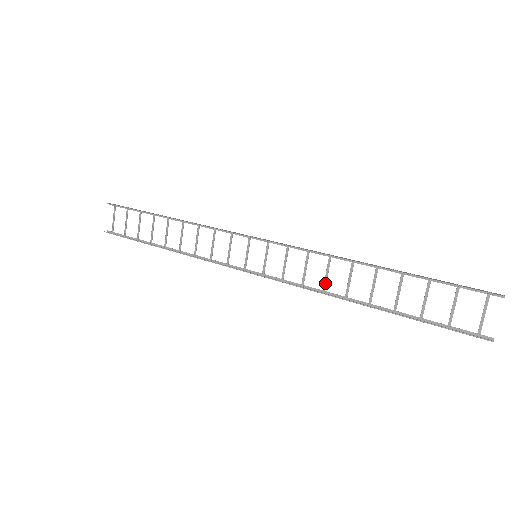
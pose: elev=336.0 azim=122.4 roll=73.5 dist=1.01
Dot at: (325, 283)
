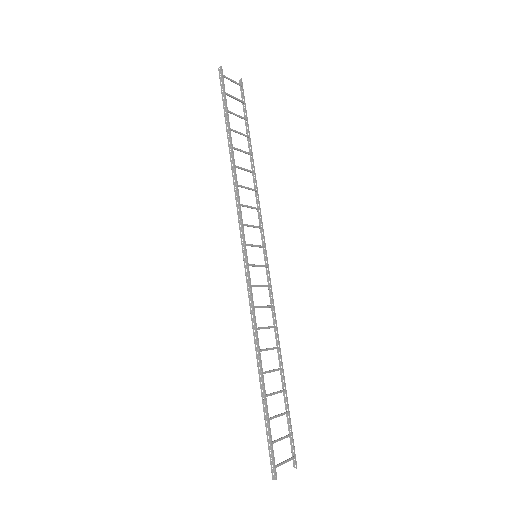
Dot at: (272, 327)
